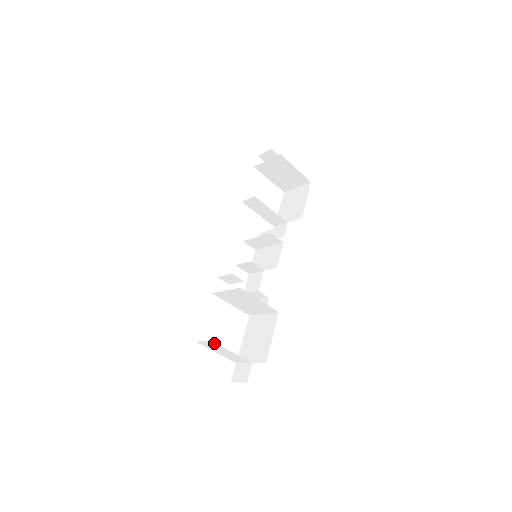
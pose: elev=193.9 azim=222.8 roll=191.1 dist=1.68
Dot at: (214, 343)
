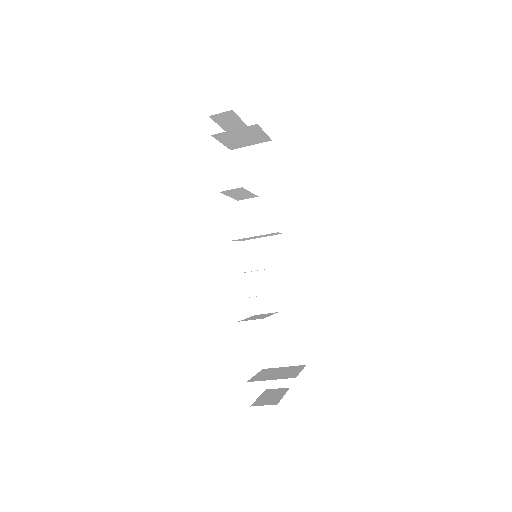
Dot at: (272, 378)
